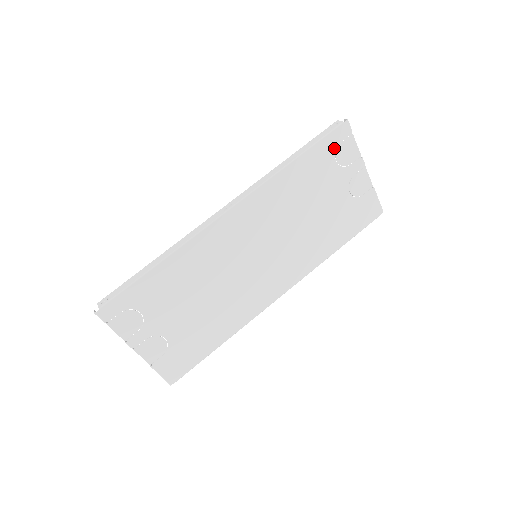
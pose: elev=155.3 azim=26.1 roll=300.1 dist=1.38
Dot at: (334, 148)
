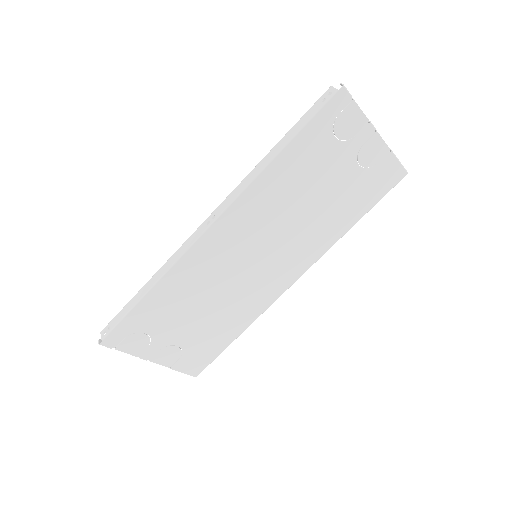
Dot at: (330, 124)
